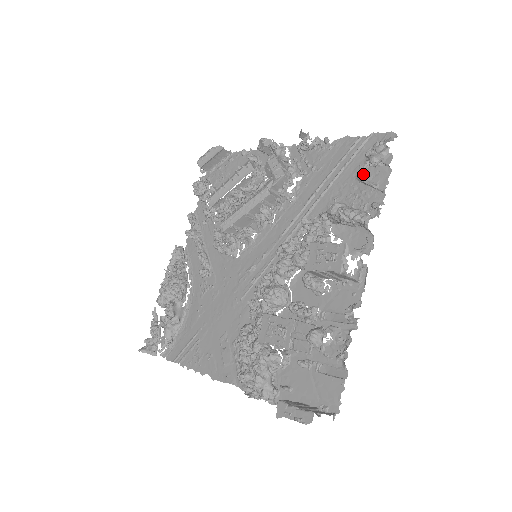
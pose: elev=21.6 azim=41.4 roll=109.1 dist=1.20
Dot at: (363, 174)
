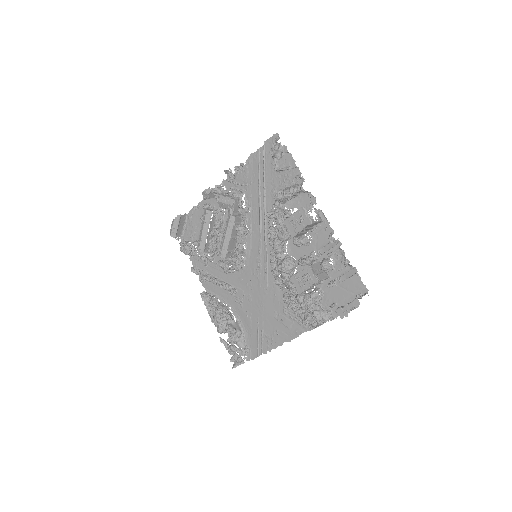
Dot at: (278, 167)
